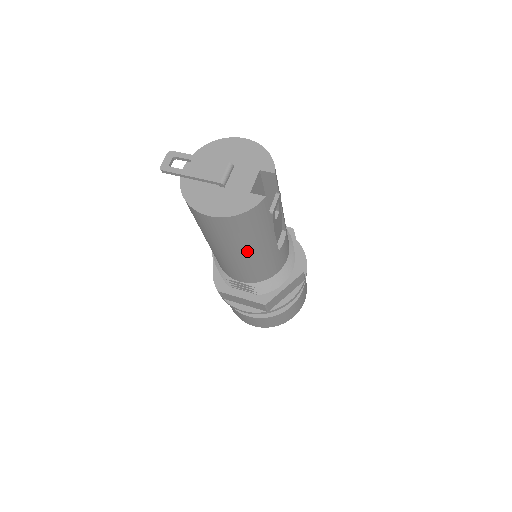
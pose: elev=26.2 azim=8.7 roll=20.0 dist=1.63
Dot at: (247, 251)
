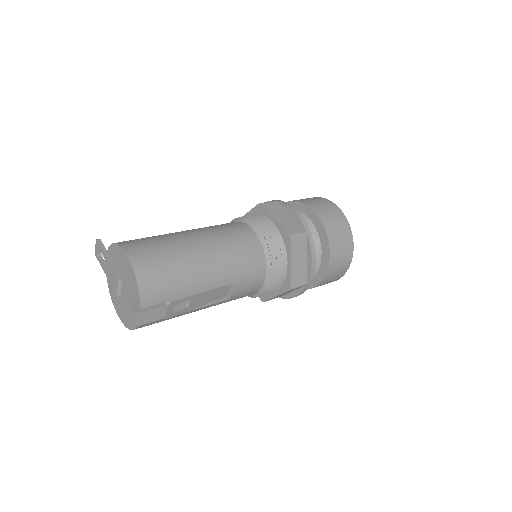
Dot at: occluded
